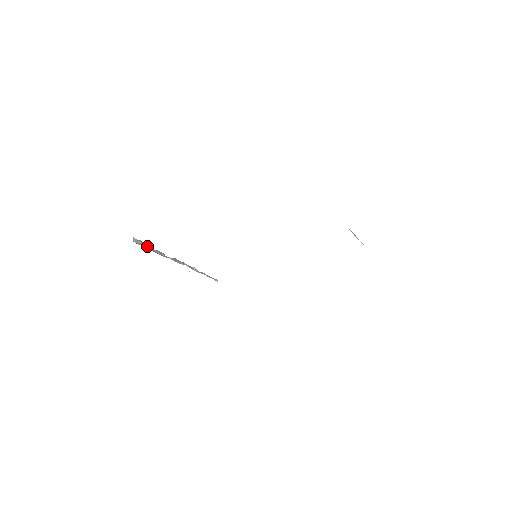
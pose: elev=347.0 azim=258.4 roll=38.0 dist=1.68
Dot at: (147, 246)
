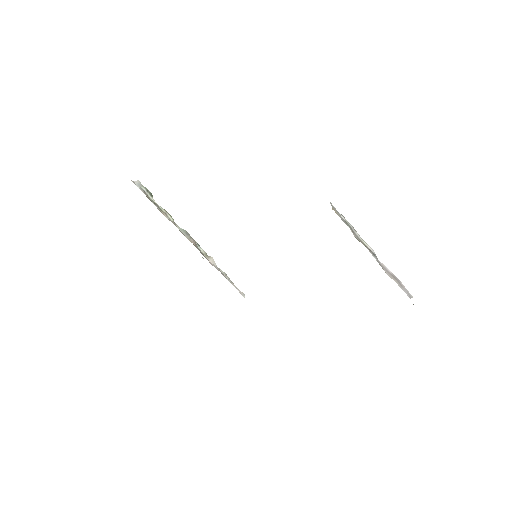
Dot at: (152, 198)
